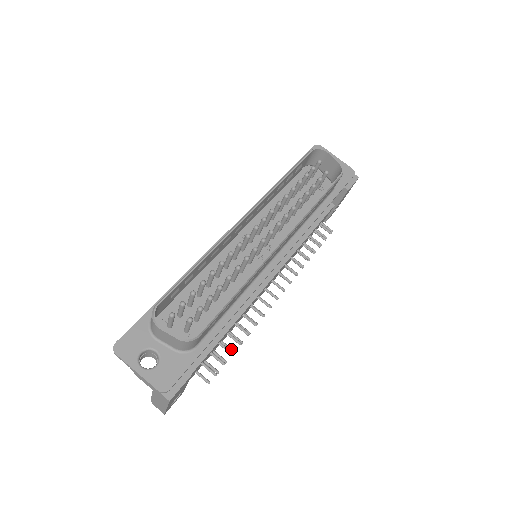
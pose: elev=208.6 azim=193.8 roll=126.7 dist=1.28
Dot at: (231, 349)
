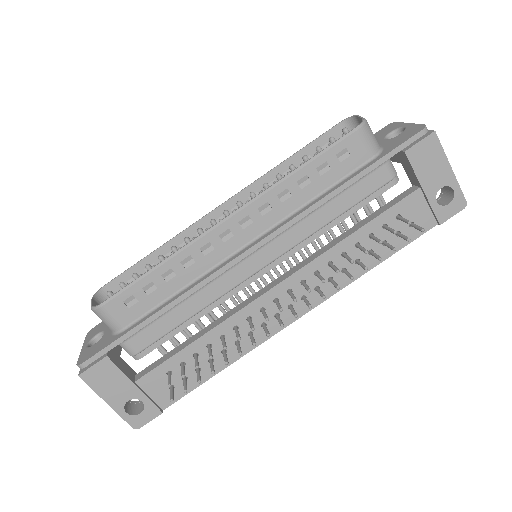
Dot at: (211, 368)
